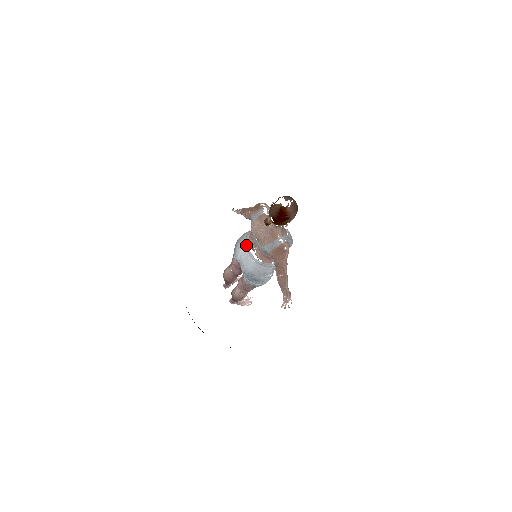
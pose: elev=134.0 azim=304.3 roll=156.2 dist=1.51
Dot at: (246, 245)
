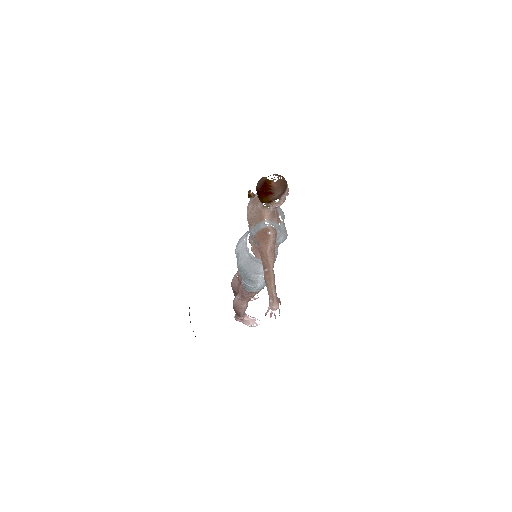
Dot at: (246, 239)
